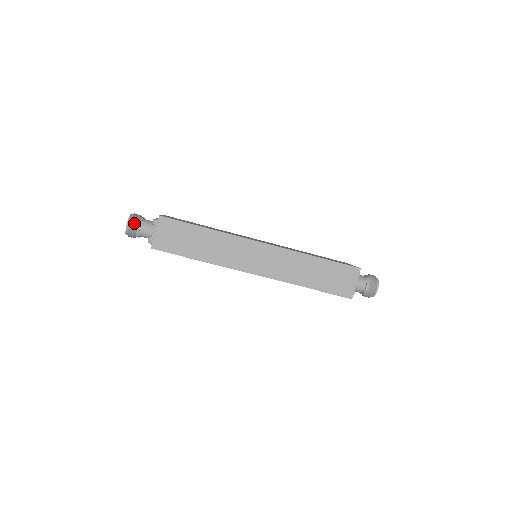
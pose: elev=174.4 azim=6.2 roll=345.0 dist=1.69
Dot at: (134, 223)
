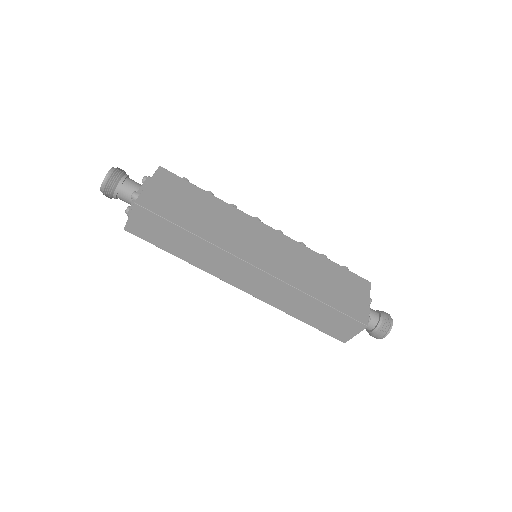
Dot at: (109, 189)
